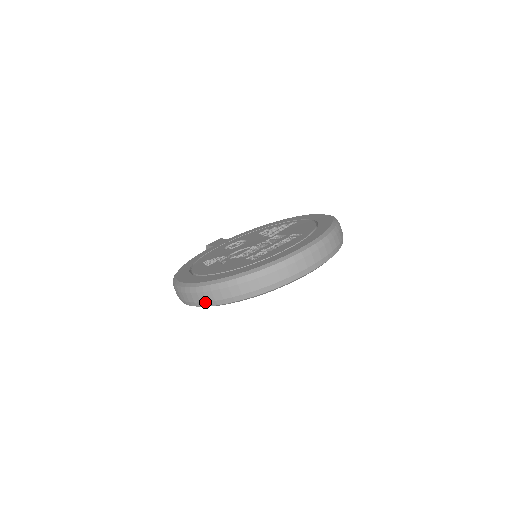
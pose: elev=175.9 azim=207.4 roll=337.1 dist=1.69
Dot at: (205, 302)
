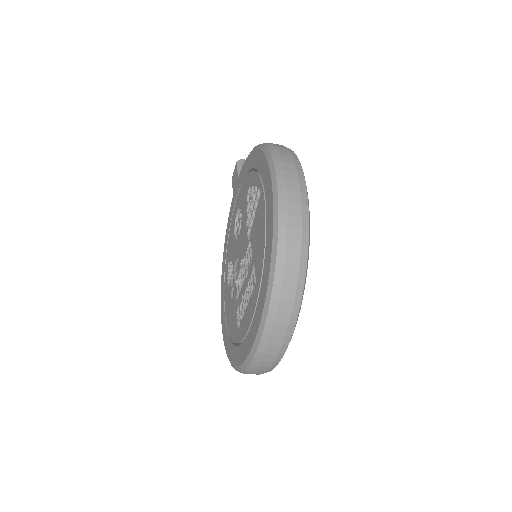
Dot at: occluded
